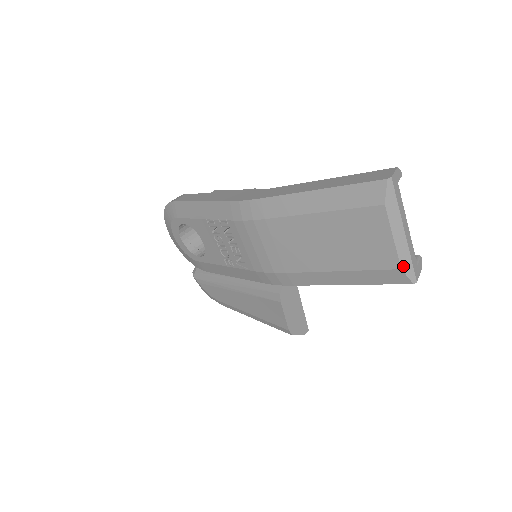
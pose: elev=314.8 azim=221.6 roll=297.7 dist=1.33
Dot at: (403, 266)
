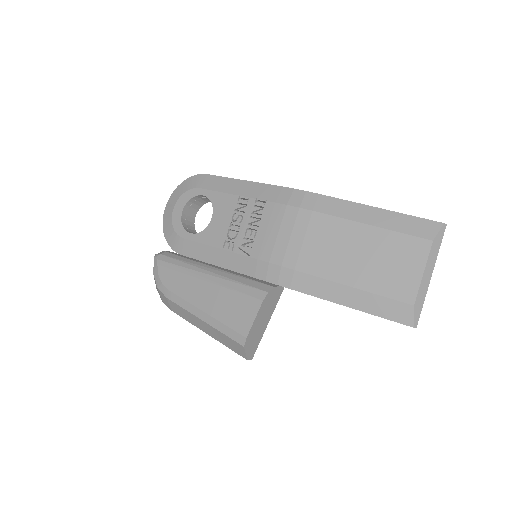
Dot at: (416, 304)
